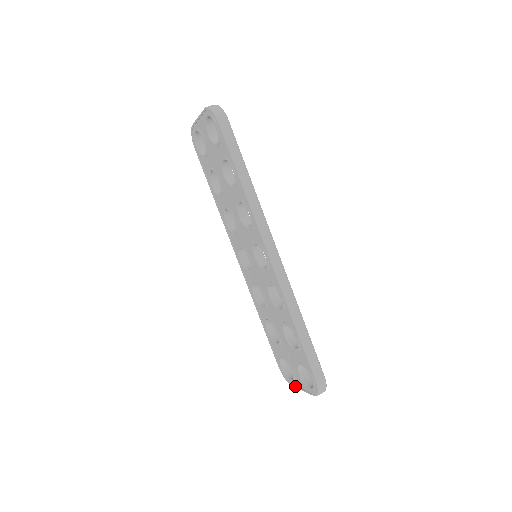
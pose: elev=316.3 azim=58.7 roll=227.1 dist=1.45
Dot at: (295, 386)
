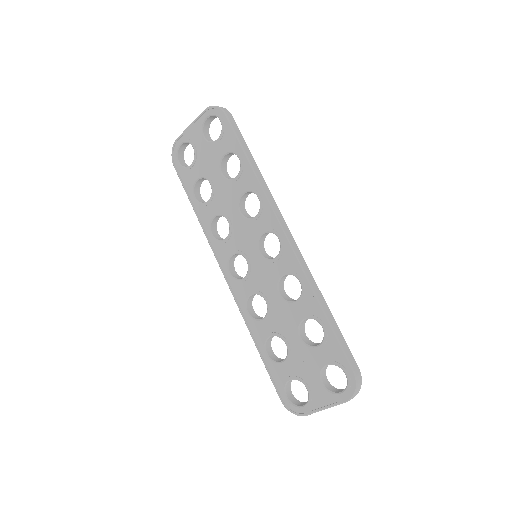
Dot at: (312, 410)
